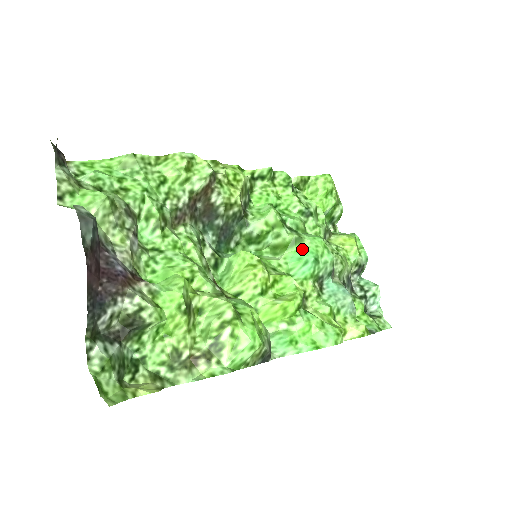
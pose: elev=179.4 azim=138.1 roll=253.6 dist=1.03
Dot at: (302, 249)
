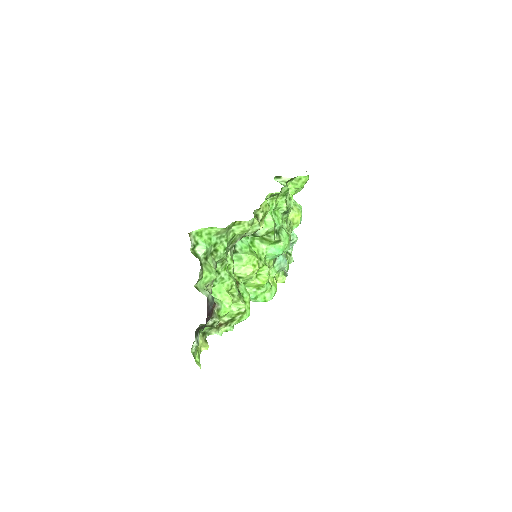
Dot at: (278, 246)
